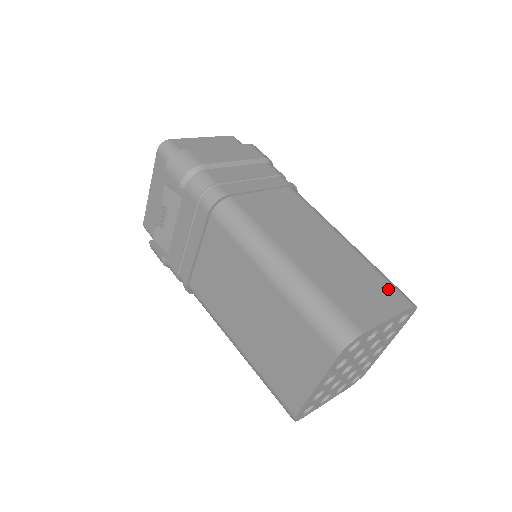
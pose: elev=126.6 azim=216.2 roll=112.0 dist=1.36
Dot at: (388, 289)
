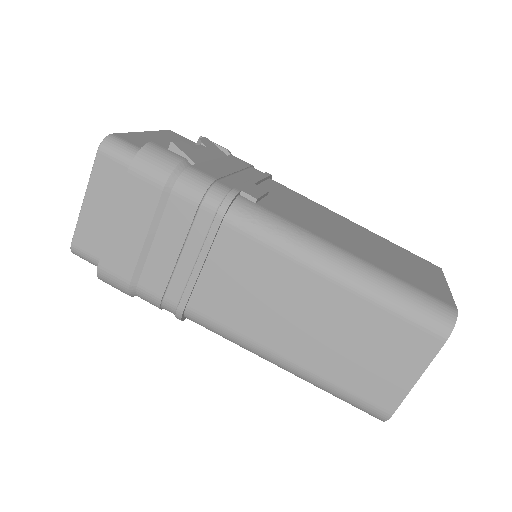
Dot at: (409, 333)
